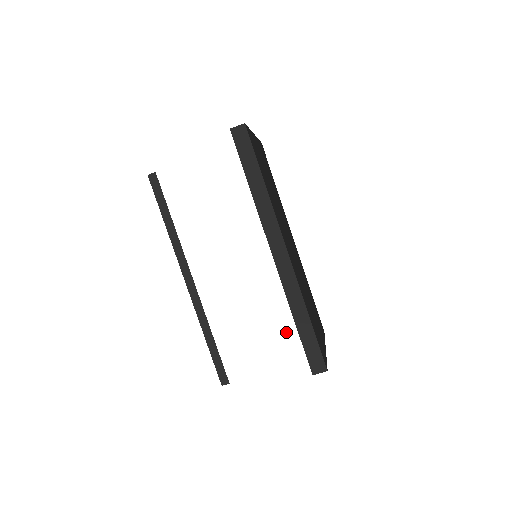
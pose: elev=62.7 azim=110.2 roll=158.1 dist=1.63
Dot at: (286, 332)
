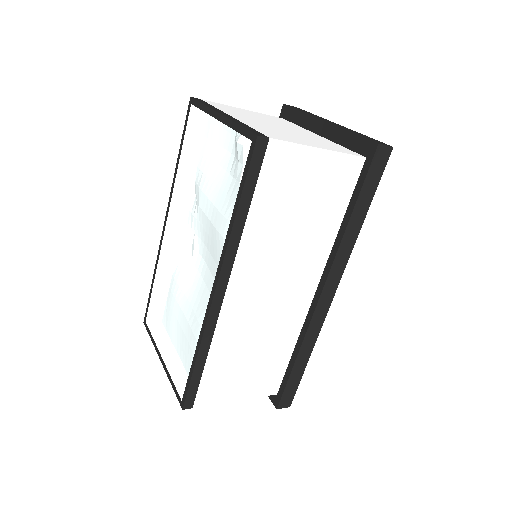
Dot at: (277, 366)
